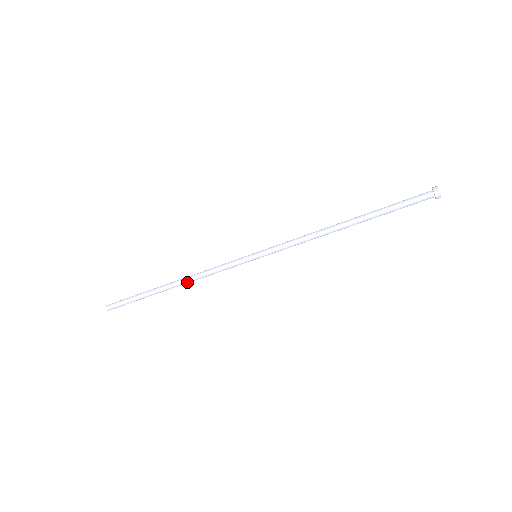
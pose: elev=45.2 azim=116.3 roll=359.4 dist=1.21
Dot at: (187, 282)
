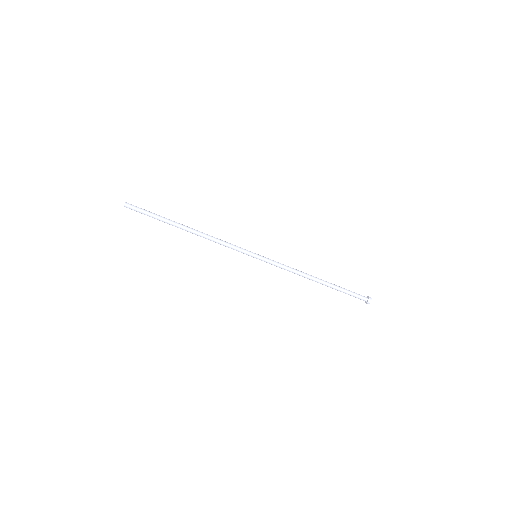
Dot at: (201, 234)
